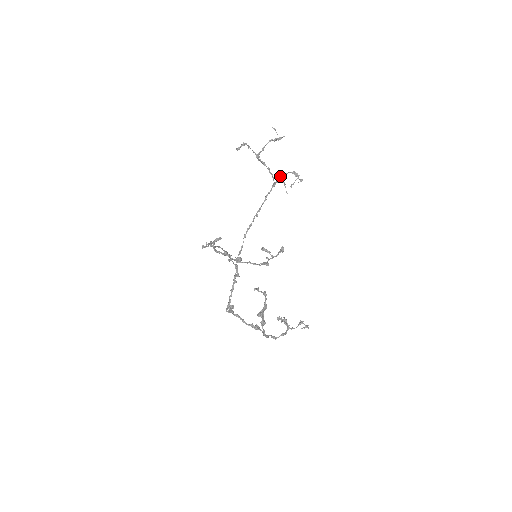
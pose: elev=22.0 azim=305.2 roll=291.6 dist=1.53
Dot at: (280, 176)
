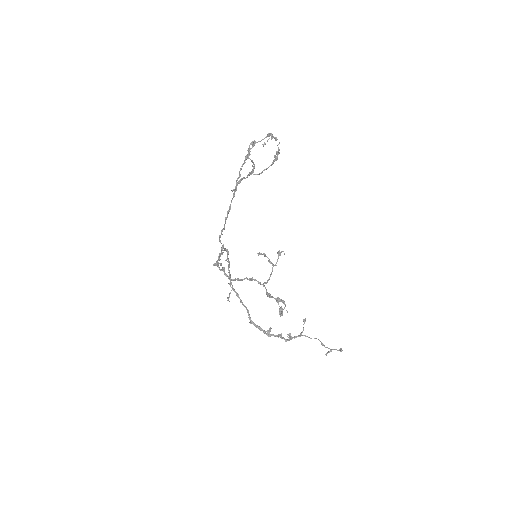
Dot at: (254, 145)
